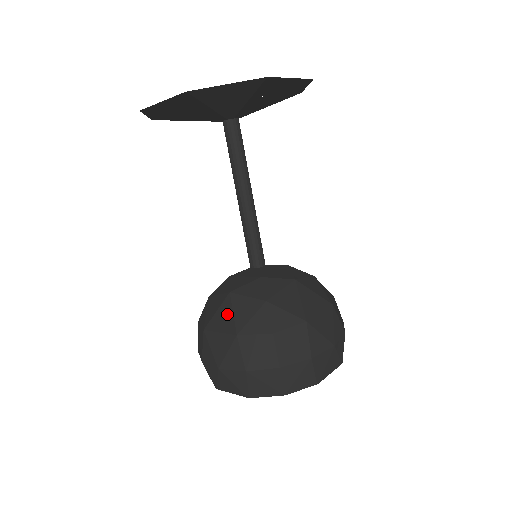
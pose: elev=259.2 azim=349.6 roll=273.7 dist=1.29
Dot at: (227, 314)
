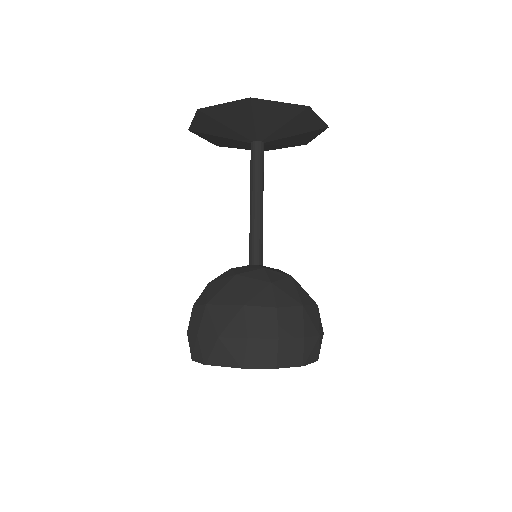
Dot at: (233, 290)
